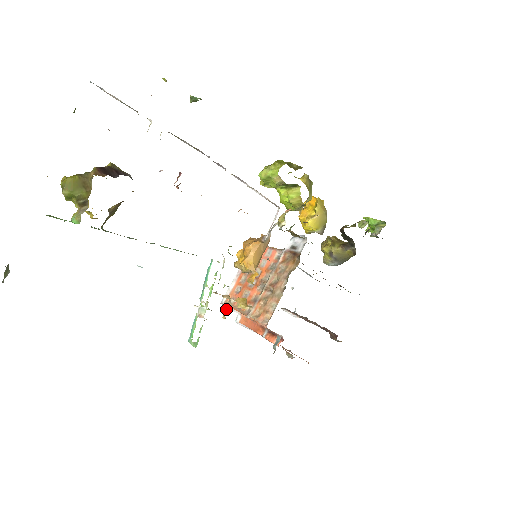
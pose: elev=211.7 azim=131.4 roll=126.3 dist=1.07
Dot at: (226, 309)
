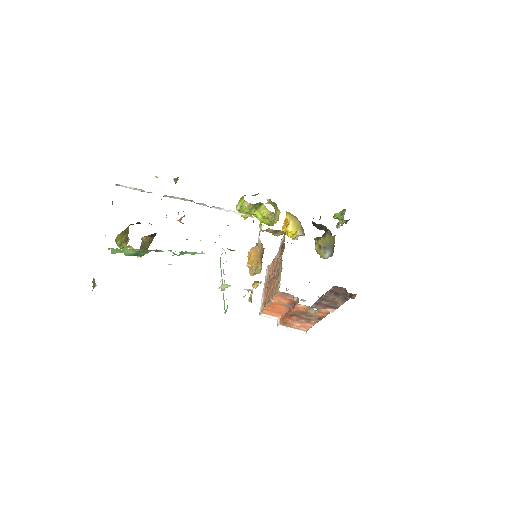
Dot at: (250, 296)
